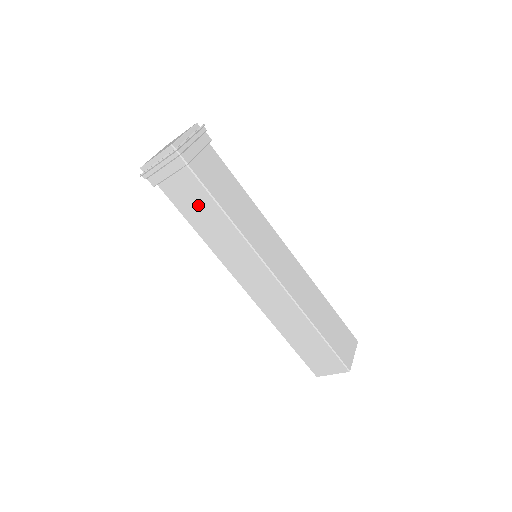
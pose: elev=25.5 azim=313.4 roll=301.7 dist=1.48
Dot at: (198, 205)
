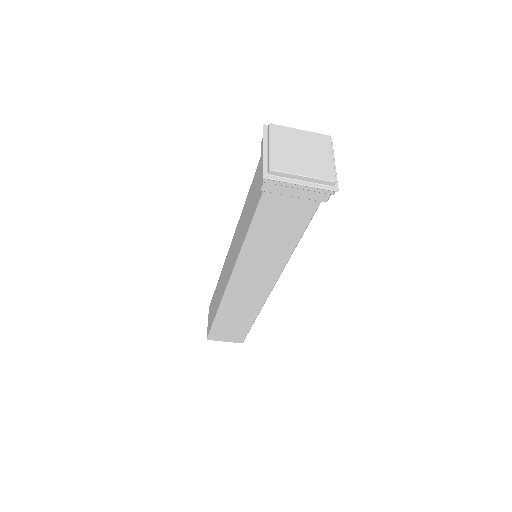
Dot at: (283, 224)
